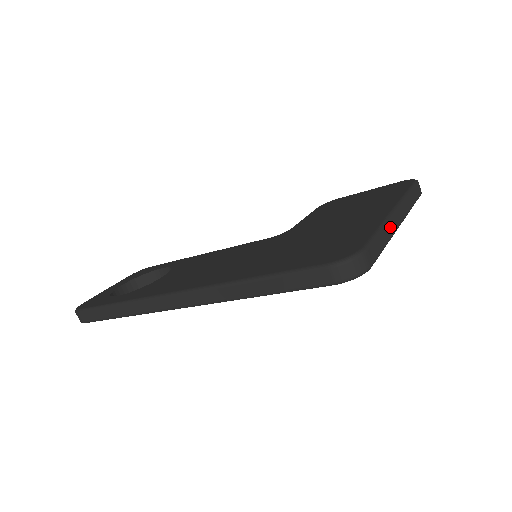
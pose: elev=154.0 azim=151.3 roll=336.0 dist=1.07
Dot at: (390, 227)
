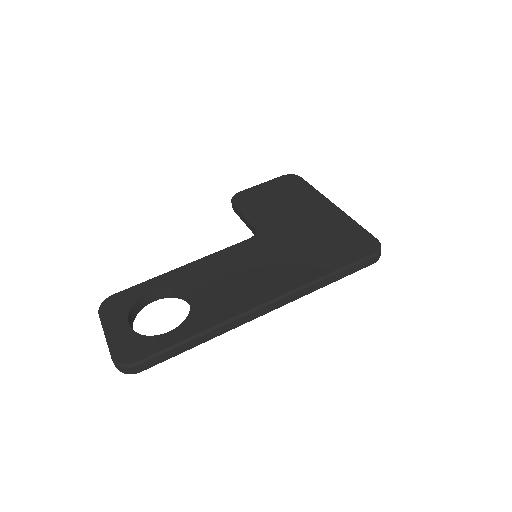
Dot at: occluded
